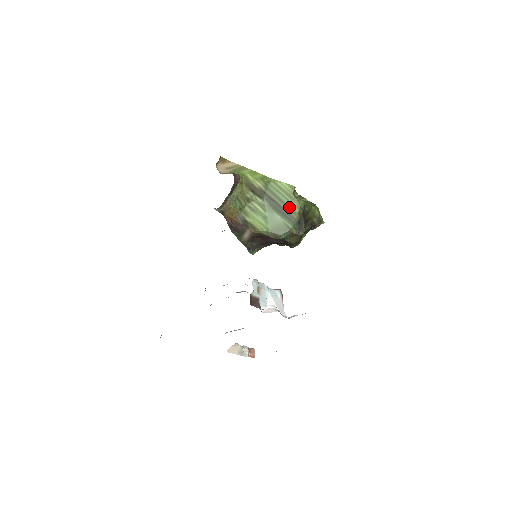
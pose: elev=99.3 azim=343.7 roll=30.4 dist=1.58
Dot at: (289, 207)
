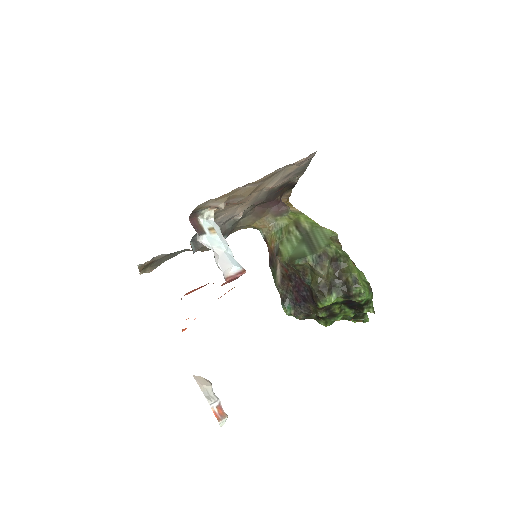
Dot at: (319, 243)
